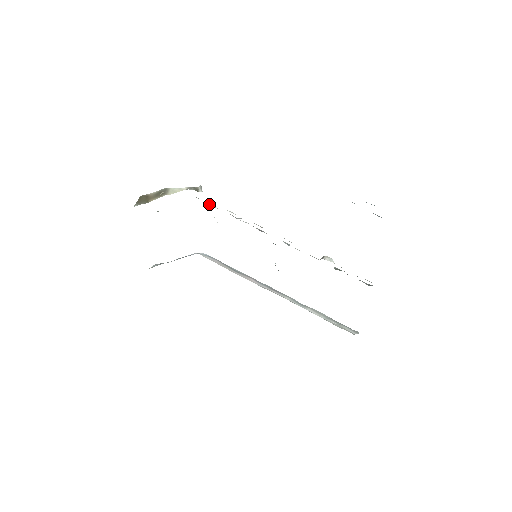
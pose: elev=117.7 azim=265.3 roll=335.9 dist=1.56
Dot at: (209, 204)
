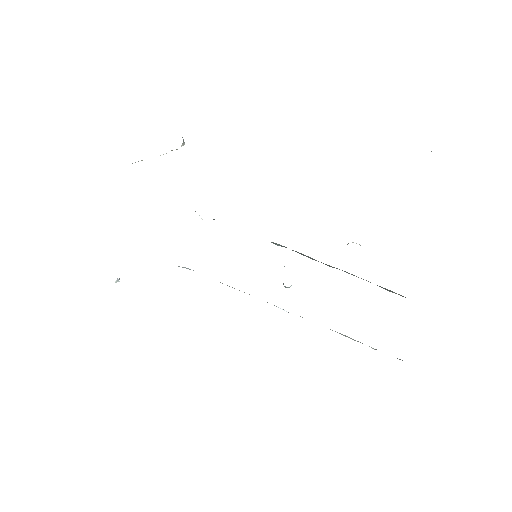
Dot at: occluded
